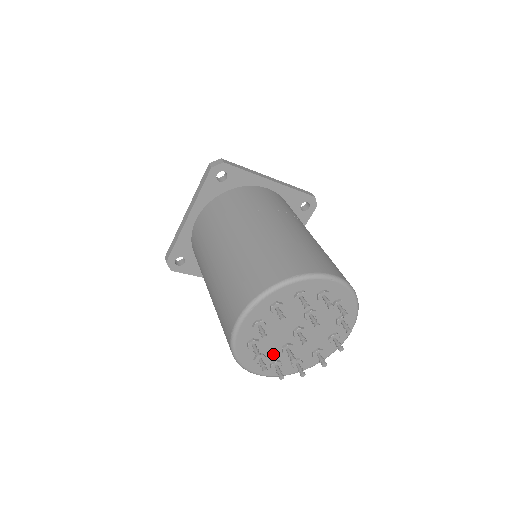
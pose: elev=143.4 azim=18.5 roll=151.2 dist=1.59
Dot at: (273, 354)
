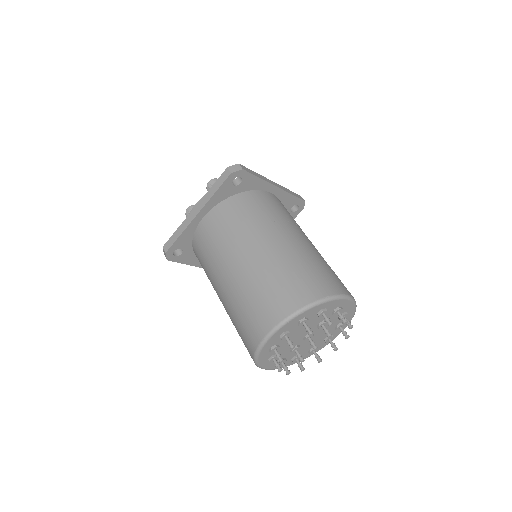
Dot at: (283, 354)
